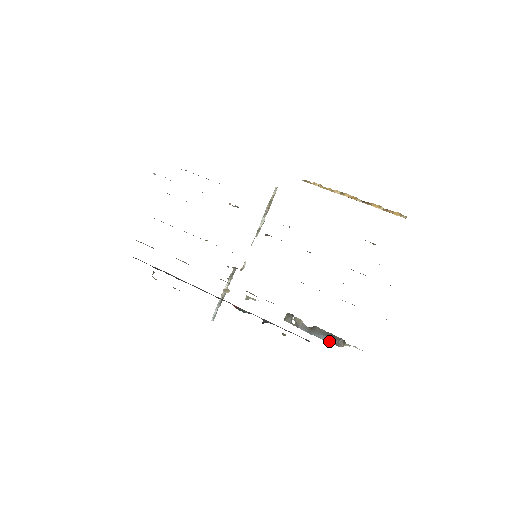
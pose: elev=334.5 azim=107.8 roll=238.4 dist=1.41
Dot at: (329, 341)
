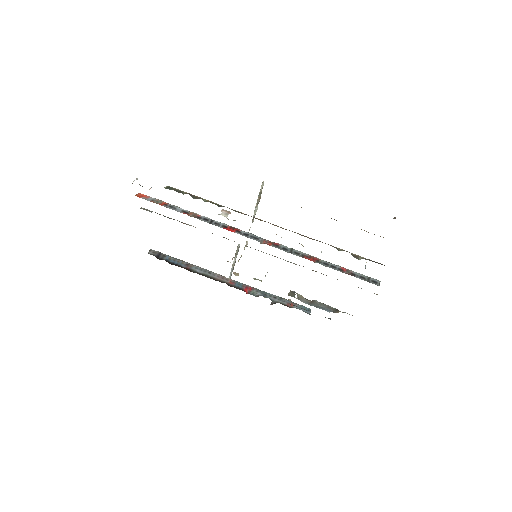
Dot at: (326, 310)
